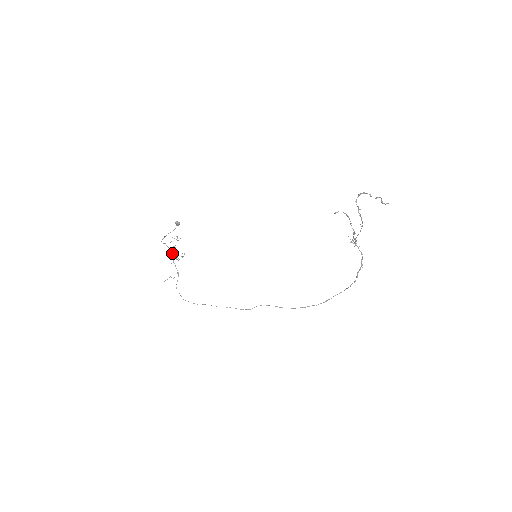
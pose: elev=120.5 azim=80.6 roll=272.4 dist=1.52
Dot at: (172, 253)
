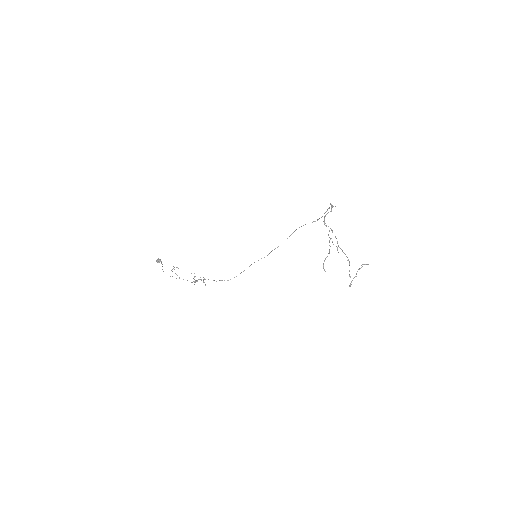
Dot at: occluded
